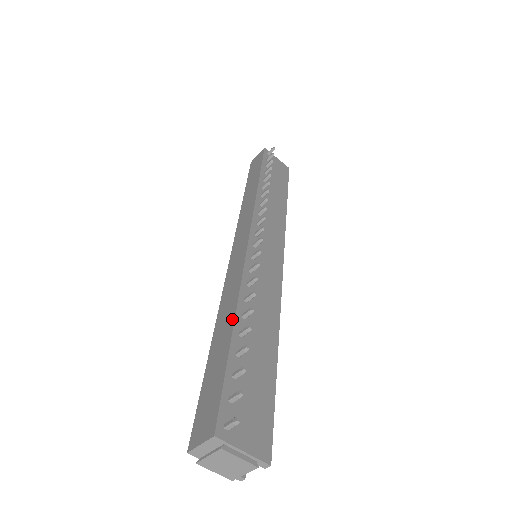
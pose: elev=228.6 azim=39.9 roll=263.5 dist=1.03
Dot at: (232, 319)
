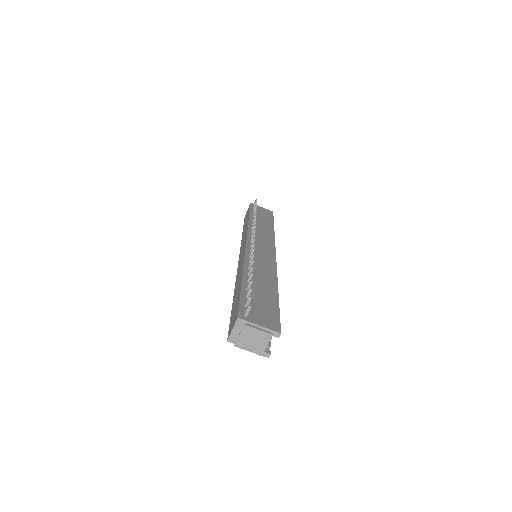
Dot at: (241, 277)
